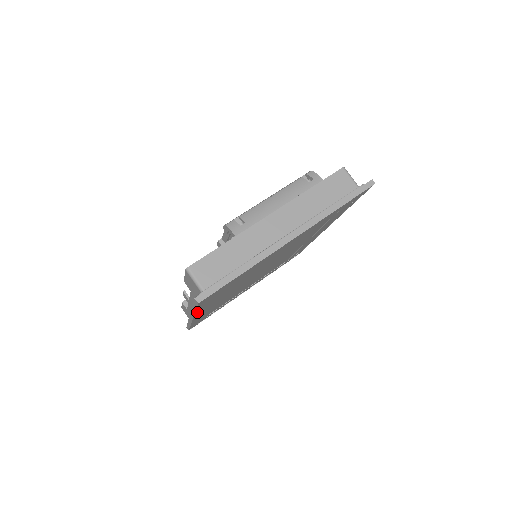
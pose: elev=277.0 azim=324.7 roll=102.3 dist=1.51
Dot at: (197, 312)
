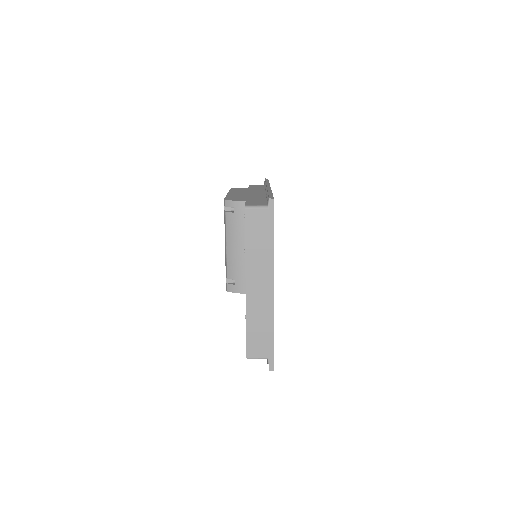
Dot at: occluded
